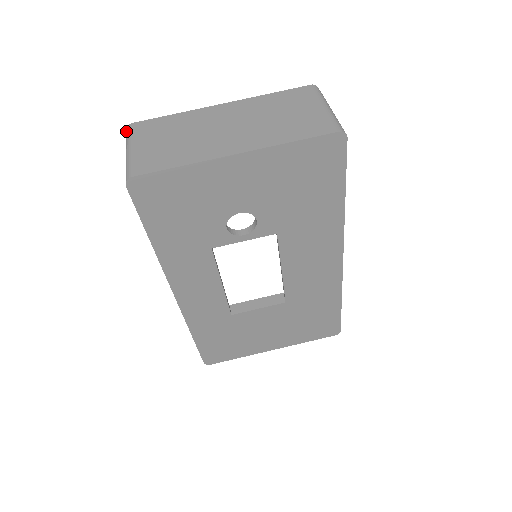
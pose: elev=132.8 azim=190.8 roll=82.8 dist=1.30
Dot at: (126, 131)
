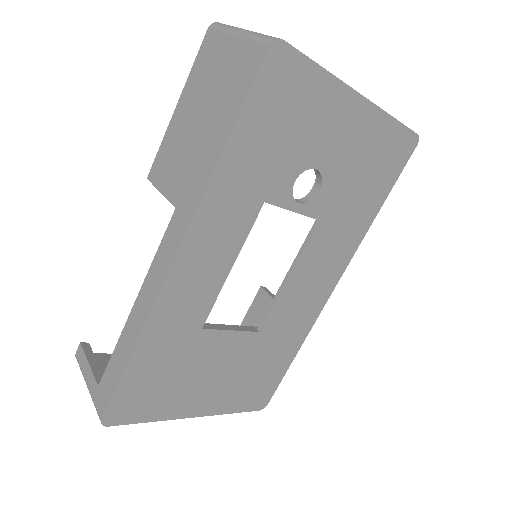
Dot at: (214, 24)
